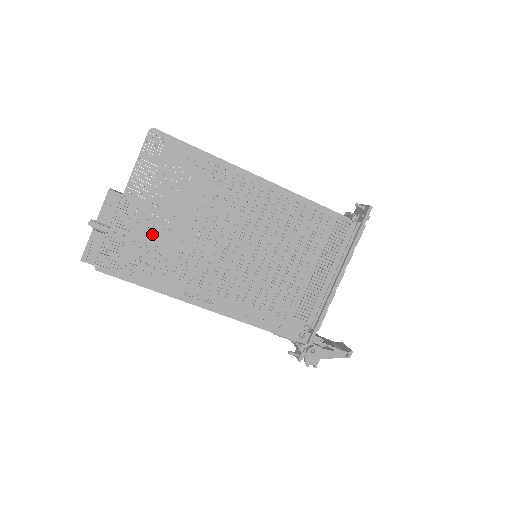
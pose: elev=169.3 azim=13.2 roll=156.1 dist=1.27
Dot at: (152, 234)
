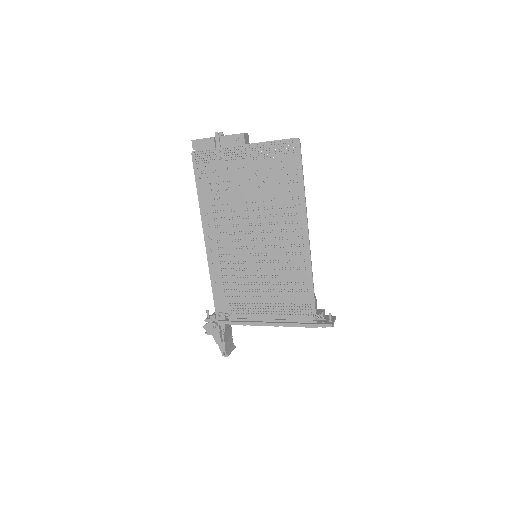
Dot at: (232, 177)
